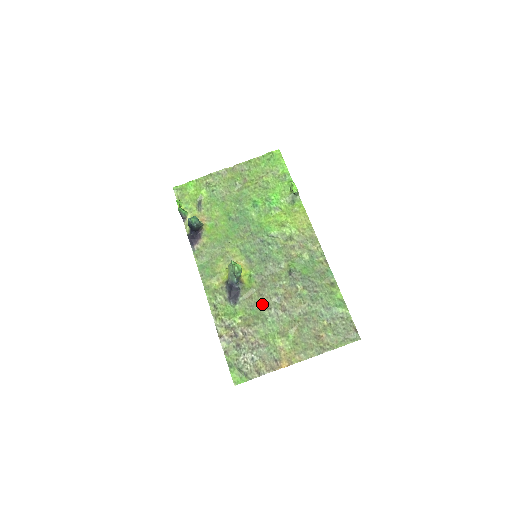
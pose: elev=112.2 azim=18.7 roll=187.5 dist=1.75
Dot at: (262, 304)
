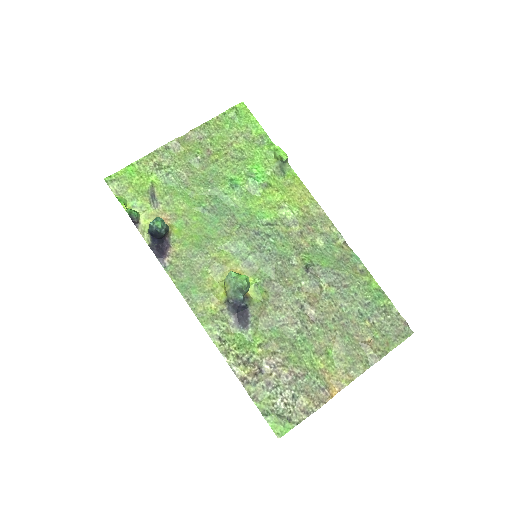
Dot at: (283, 319)
